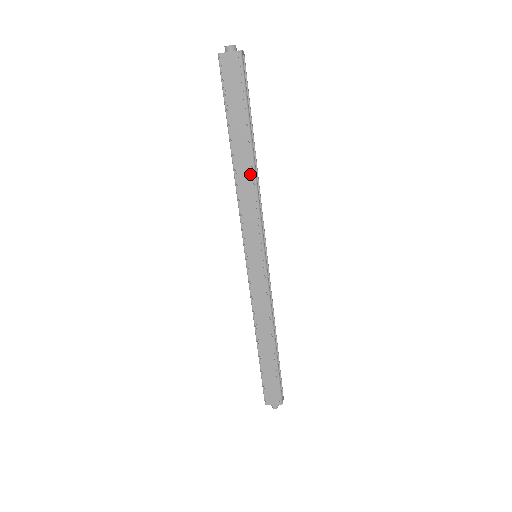
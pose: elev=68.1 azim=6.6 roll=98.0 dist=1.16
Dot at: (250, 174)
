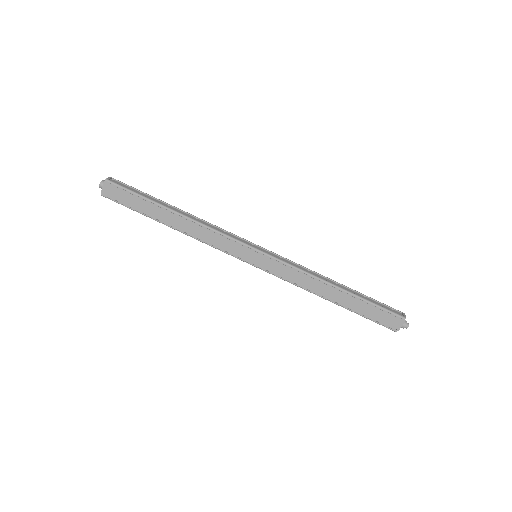
Dot at: (188, 222)
